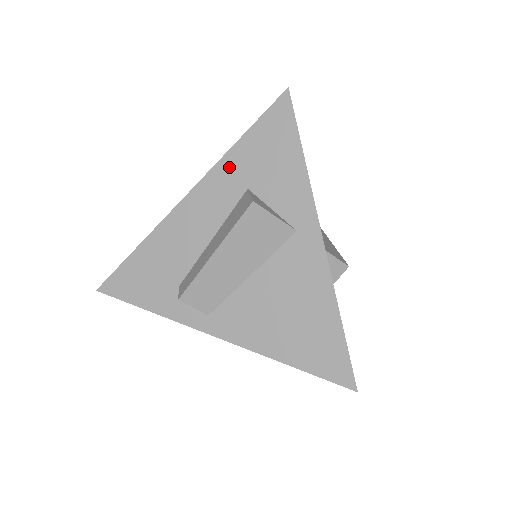
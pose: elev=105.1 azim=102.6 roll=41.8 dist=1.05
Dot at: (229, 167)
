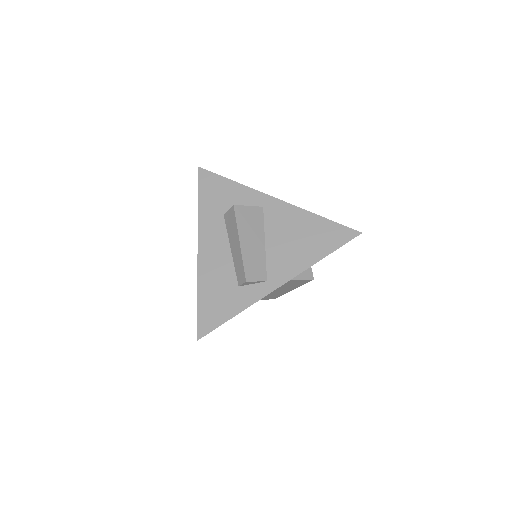
Dot at: (205, 216)
